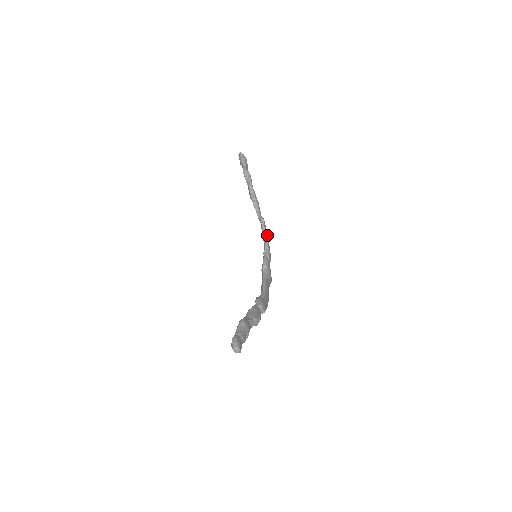
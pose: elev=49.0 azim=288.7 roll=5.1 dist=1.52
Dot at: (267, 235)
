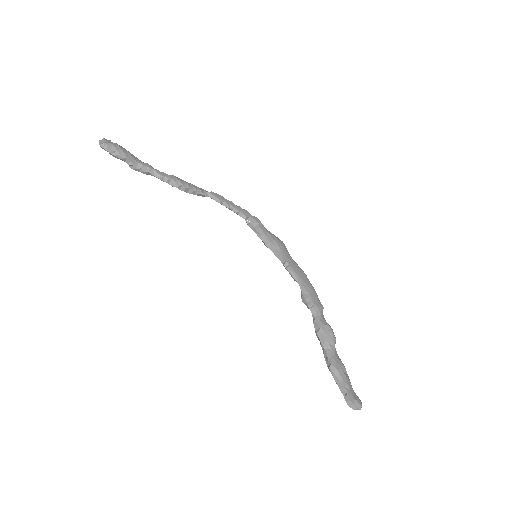
Dot at: (231, 203)
